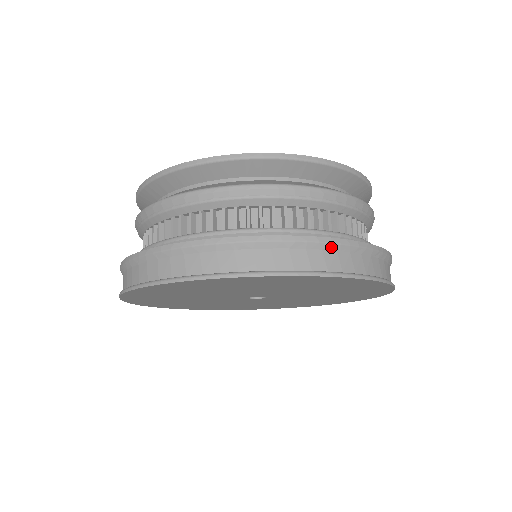
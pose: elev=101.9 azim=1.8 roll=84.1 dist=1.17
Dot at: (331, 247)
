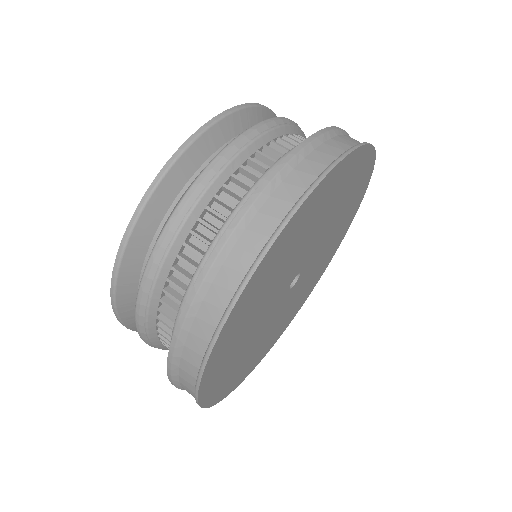
Dot at: (249, 217)
